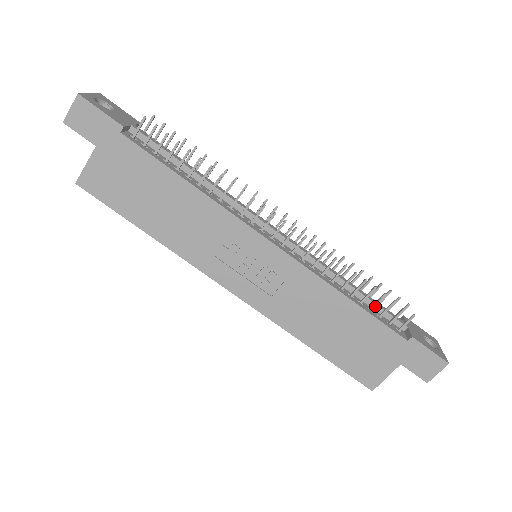
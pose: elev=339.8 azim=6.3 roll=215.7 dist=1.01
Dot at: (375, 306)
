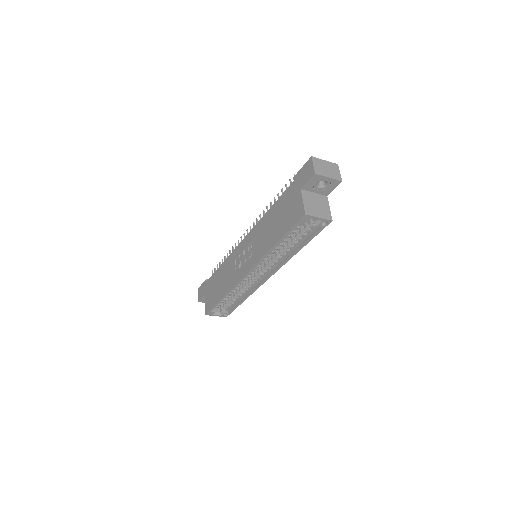
Dot at: occluded
